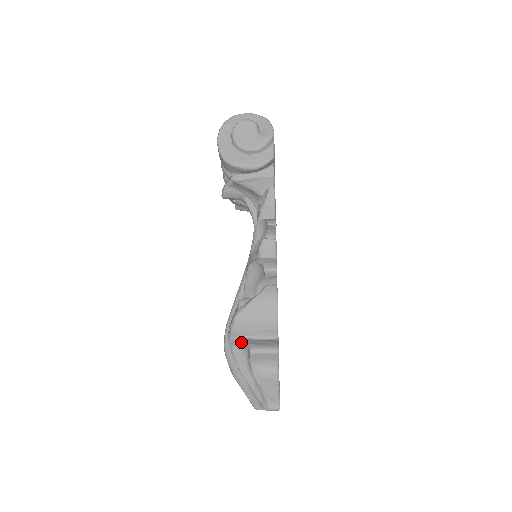
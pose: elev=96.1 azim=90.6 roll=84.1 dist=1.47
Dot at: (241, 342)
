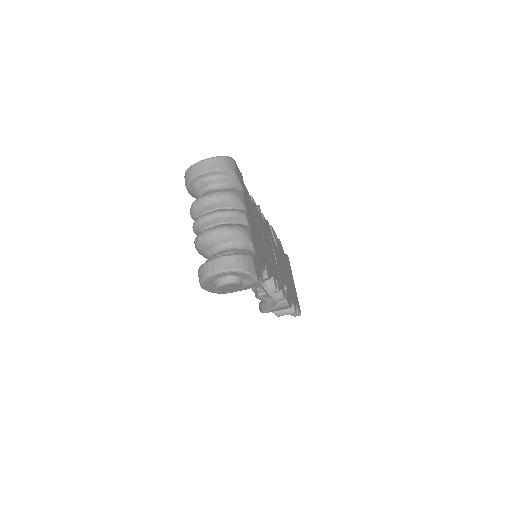
Dot at: occluded
